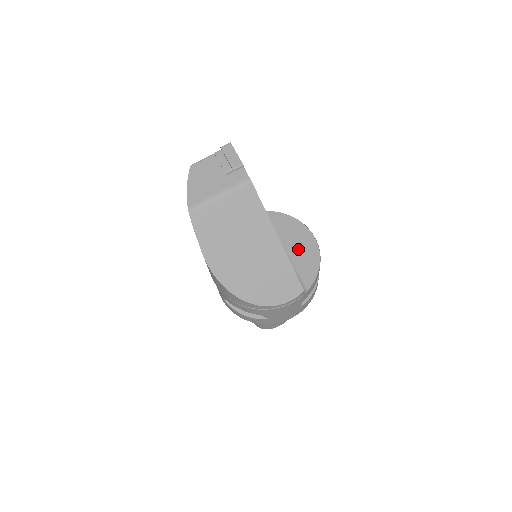
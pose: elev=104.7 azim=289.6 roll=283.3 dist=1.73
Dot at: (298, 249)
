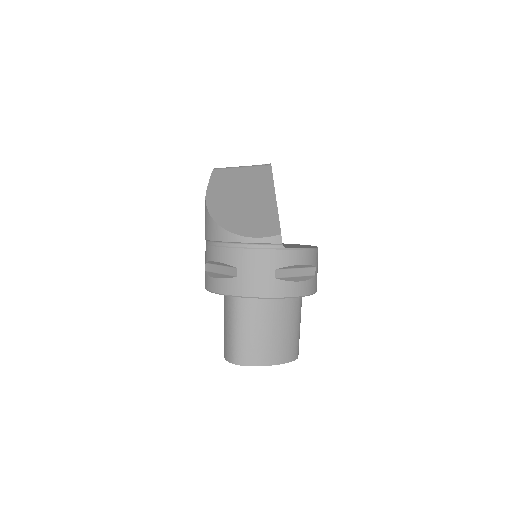
Dot at: (297, 246)
